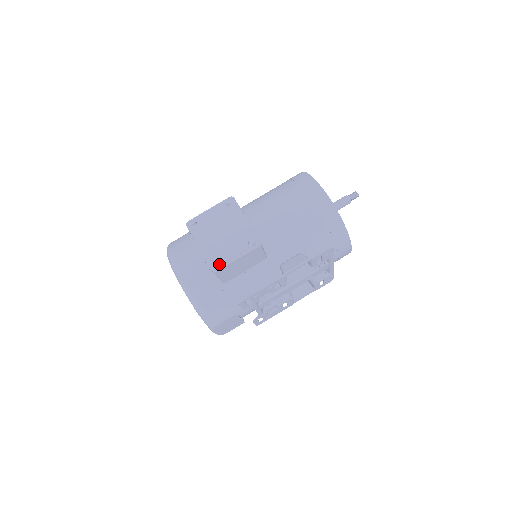
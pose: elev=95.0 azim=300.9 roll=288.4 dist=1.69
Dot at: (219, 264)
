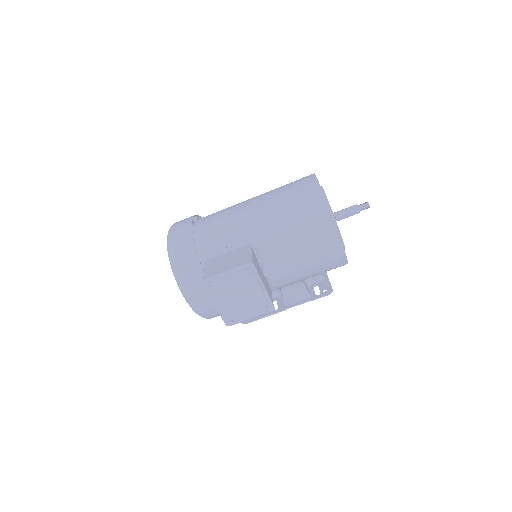
Dot at: (233, 322)
